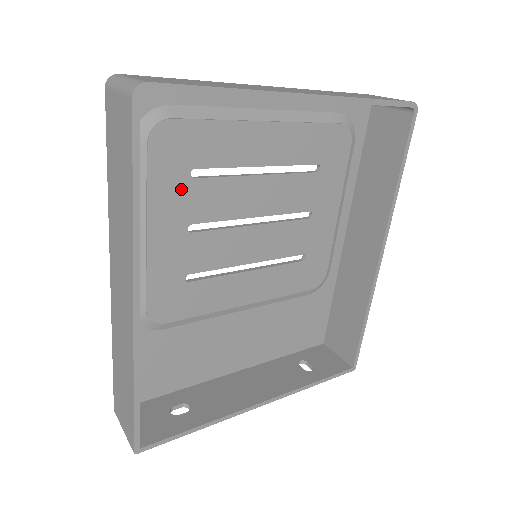
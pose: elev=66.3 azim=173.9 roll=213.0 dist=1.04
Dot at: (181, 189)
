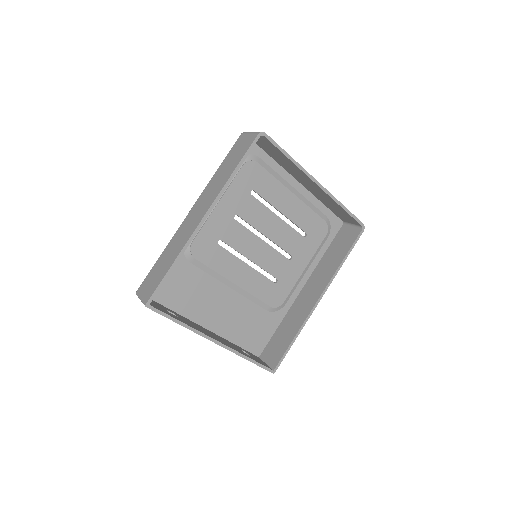
Dot at: (243, 195)
